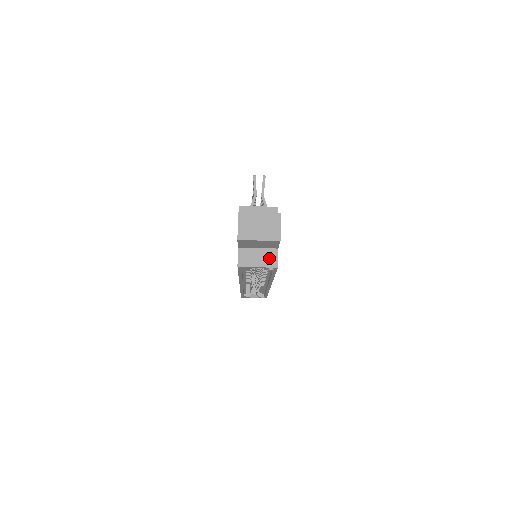
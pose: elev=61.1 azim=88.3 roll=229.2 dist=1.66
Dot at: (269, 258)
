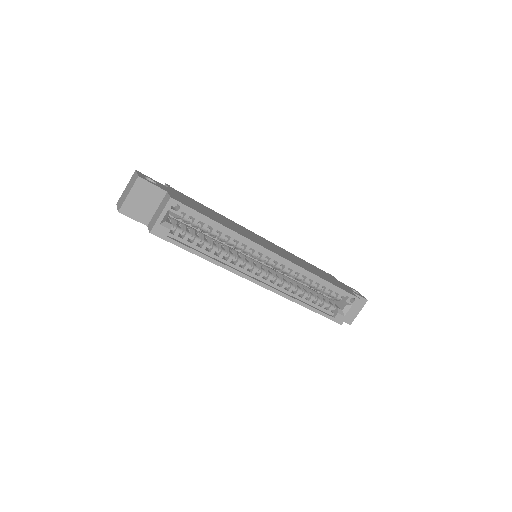
Dot at: (164, 202)
